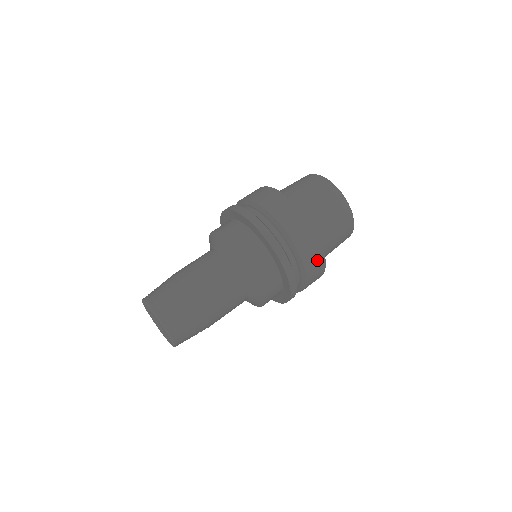
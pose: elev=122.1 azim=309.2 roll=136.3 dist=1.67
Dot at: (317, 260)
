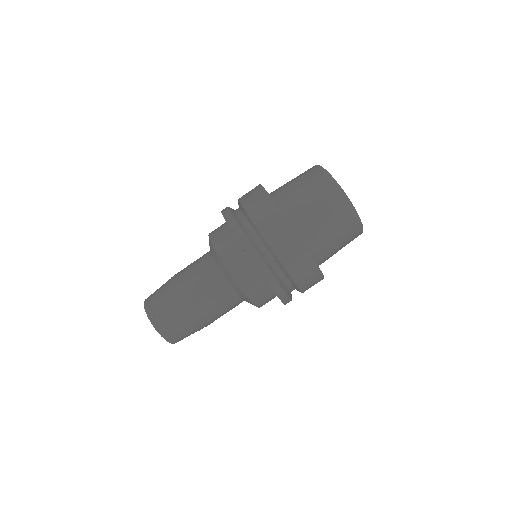
Dot at: occluded
